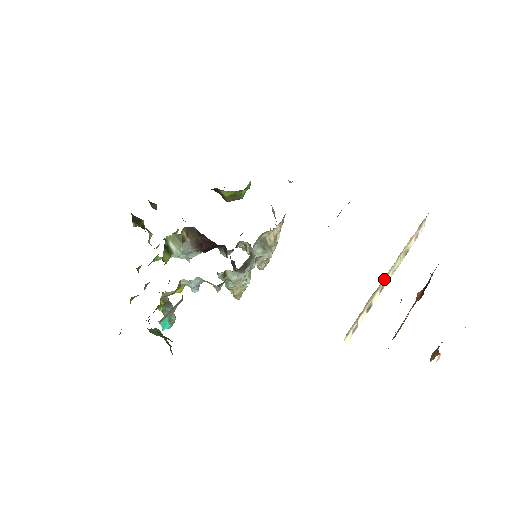
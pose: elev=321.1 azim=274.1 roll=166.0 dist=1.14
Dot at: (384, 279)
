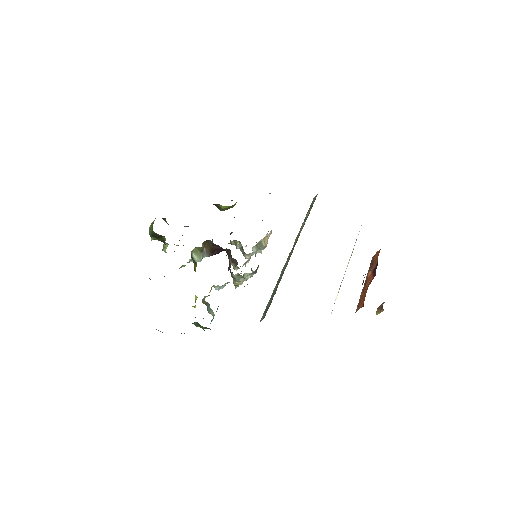
Dot at: occluded
